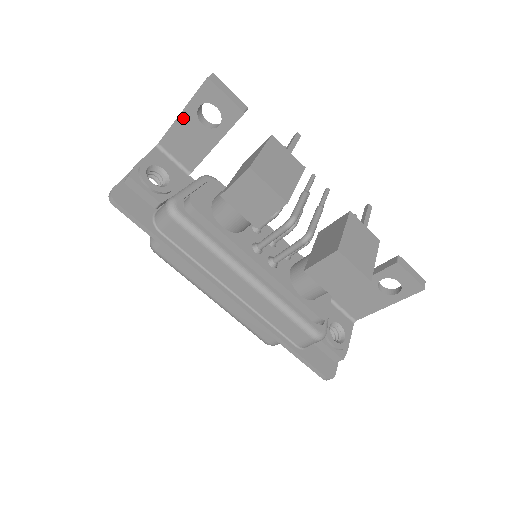
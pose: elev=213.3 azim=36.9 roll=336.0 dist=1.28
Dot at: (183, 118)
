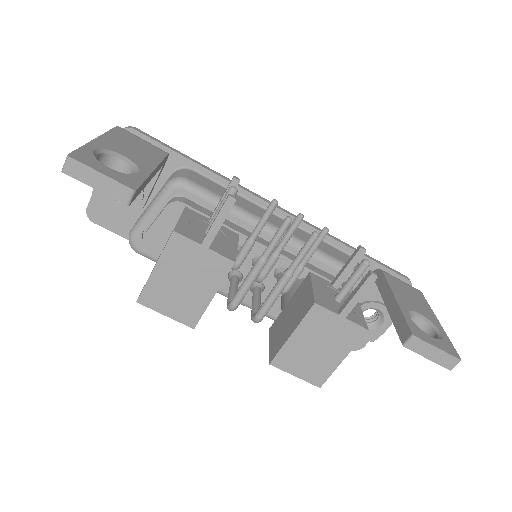
Dot at: occluded
